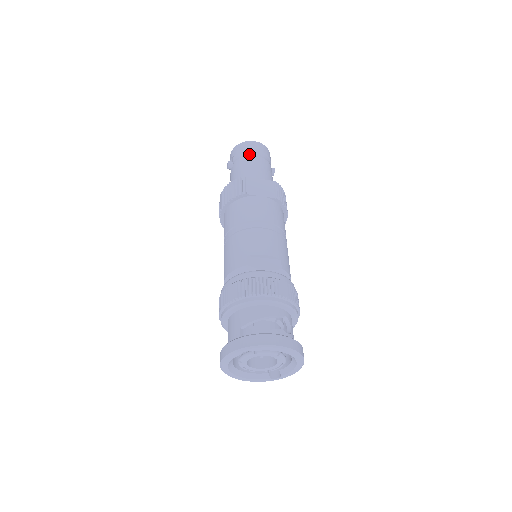
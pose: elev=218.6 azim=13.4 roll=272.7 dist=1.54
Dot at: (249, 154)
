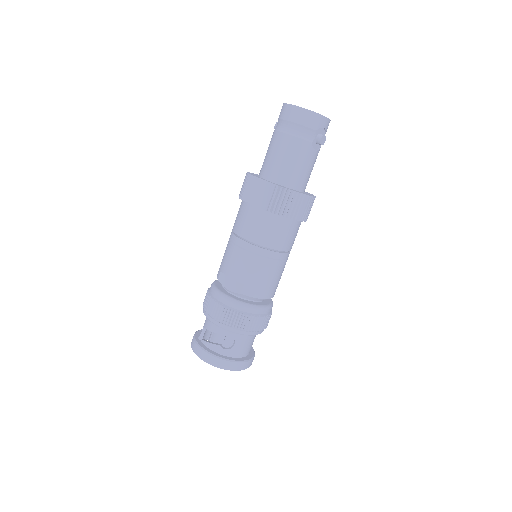
Dot at: (280, 128)
